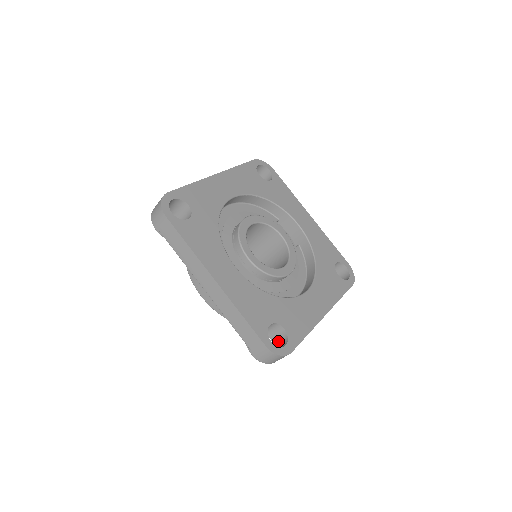
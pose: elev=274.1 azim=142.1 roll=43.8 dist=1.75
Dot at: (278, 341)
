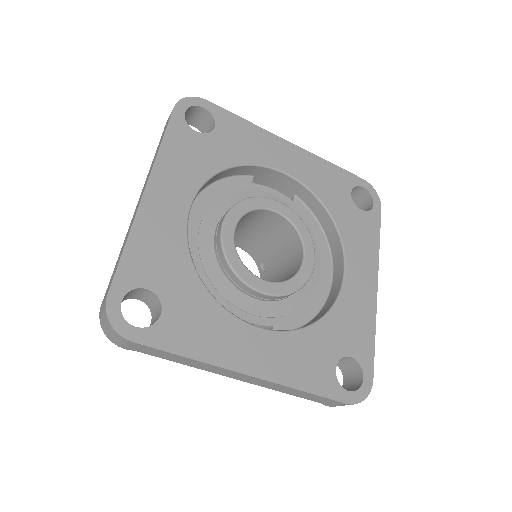
Dot at: (346, 366)
